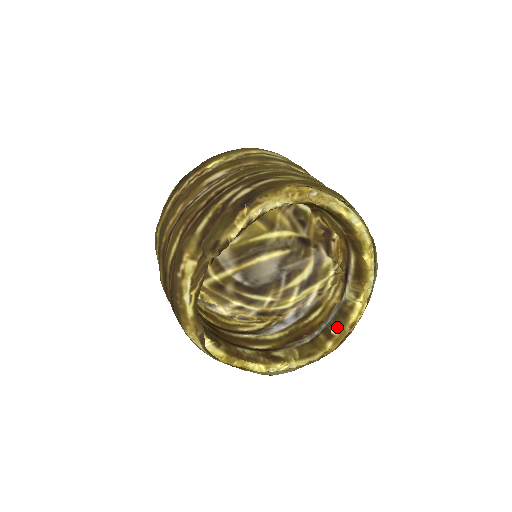
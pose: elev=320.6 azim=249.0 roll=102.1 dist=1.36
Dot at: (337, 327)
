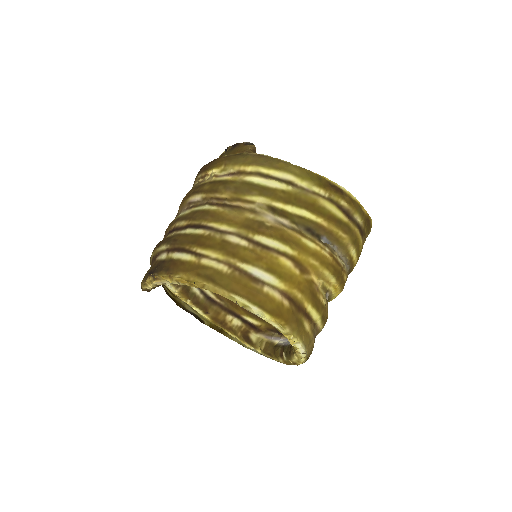
Dot at: (285, 355)
